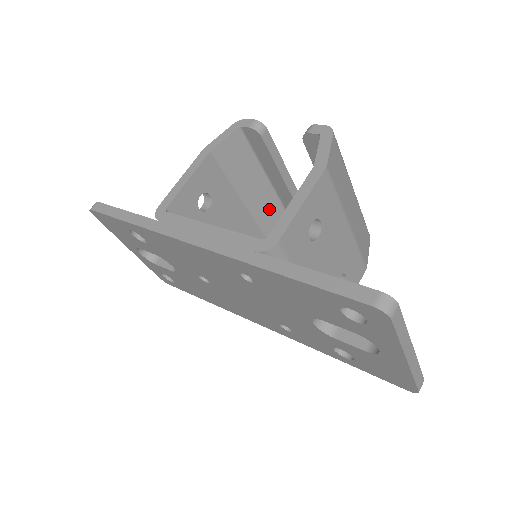
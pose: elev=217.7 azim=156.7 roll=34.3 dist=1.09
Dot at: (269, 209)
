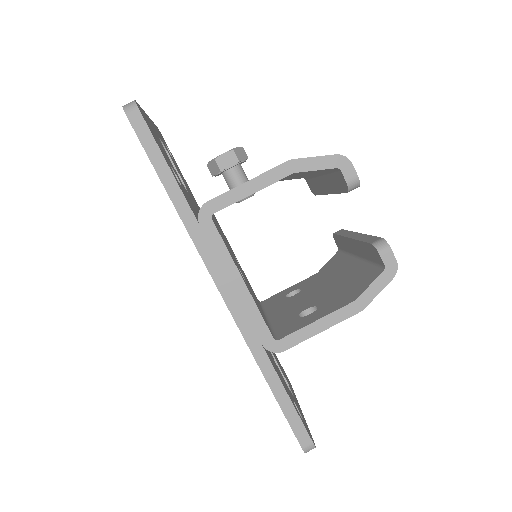
Dot at: (297, 177)
